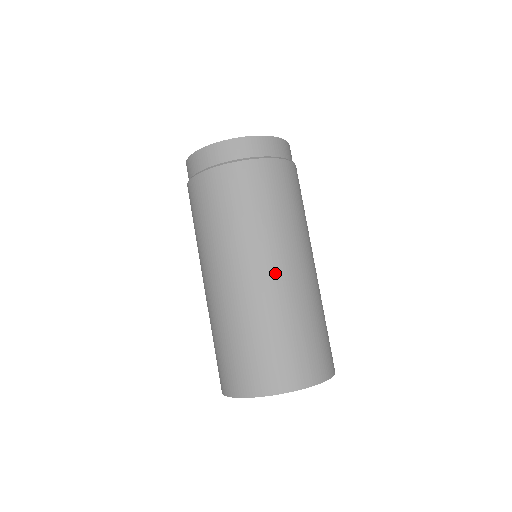
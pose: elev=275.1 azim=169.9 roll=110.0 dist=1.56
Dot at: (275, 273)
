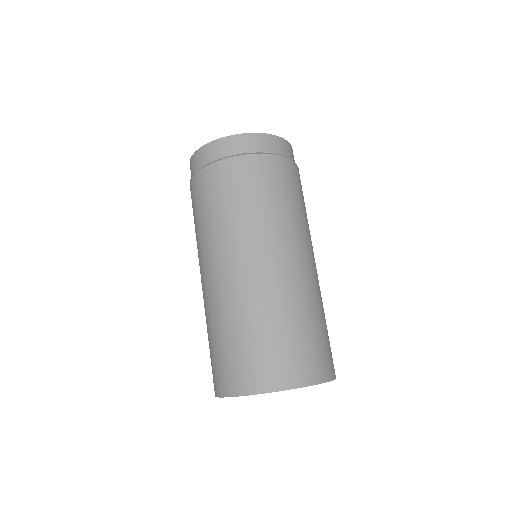
Dot at: (264, 266)
